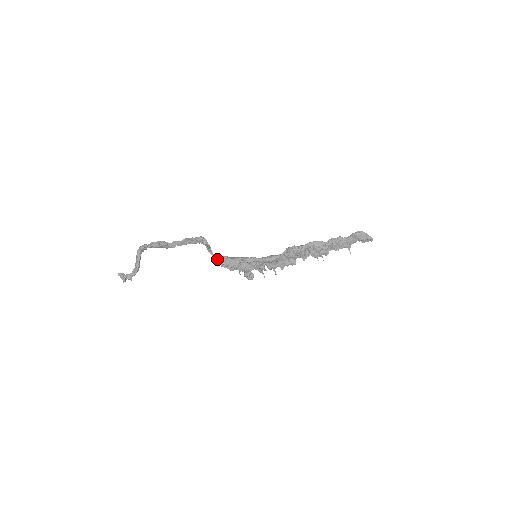
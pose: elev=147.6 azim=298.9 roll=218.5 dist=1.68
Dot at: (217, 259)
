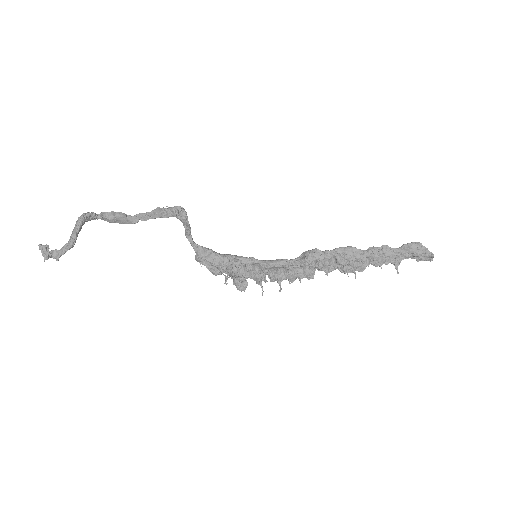
Dot at: (197, 250)
